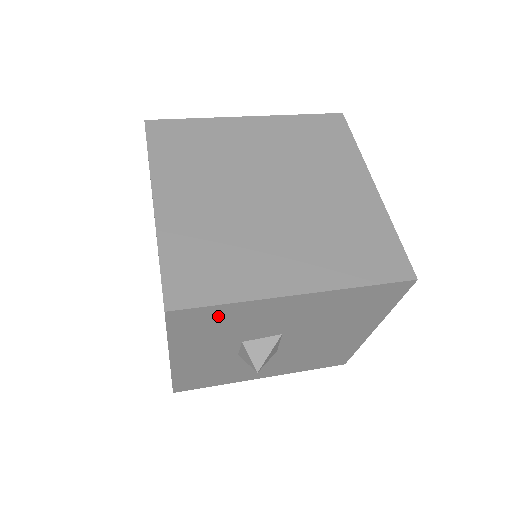
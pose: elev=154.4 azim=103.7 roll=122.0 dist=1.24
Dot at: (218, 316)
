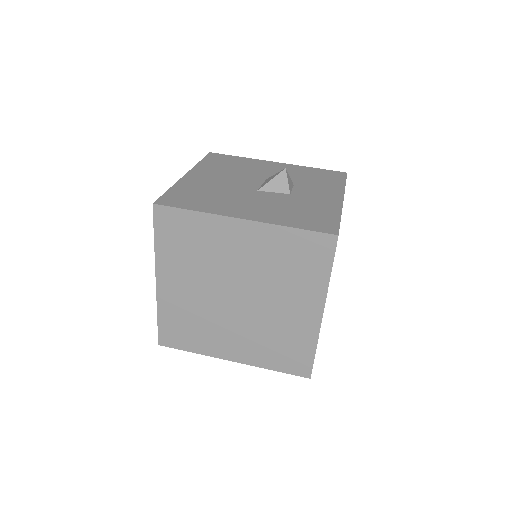
Dot at: occluded
